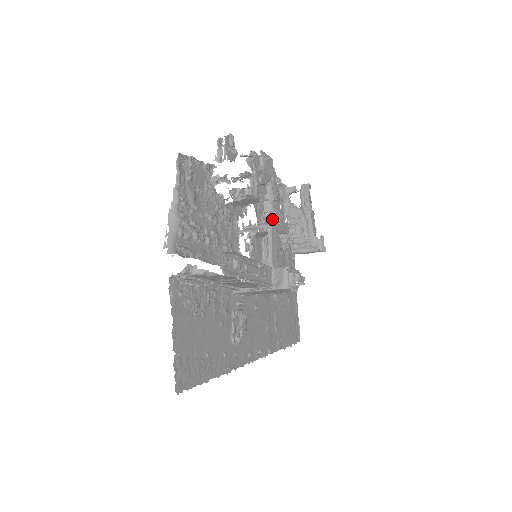
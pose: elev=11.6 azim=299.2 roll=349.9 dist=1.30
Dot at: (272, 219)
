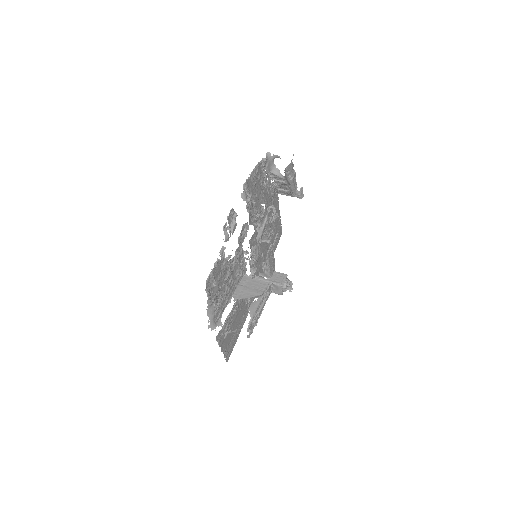
Dot at: (269, 253)
